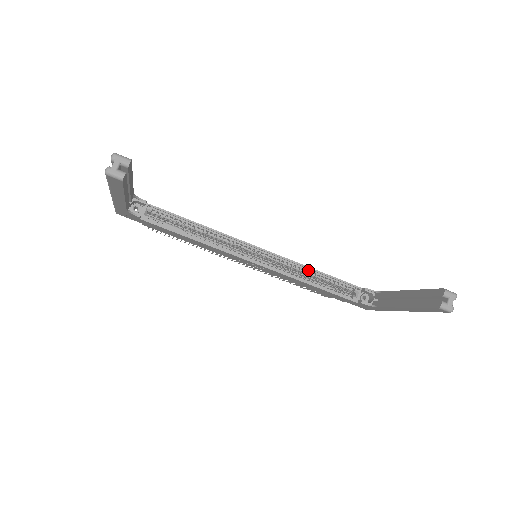
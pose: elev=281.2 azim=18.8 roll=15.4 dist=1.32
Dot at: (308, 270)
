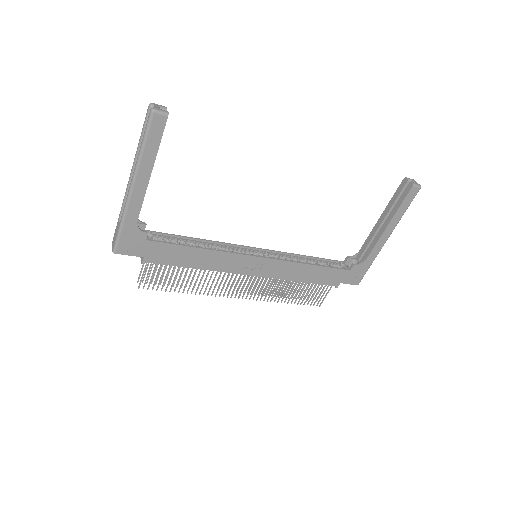
Dot at: (300, 257)
